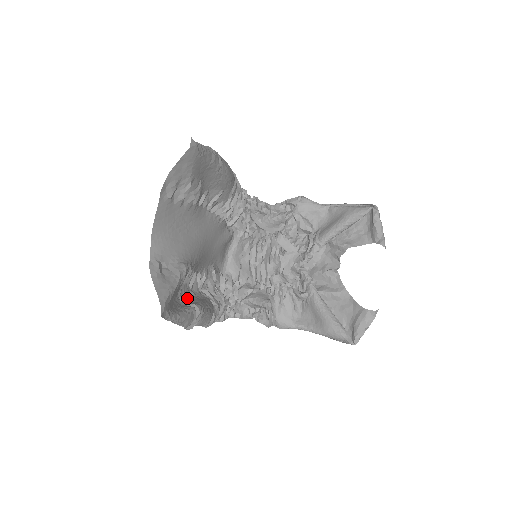
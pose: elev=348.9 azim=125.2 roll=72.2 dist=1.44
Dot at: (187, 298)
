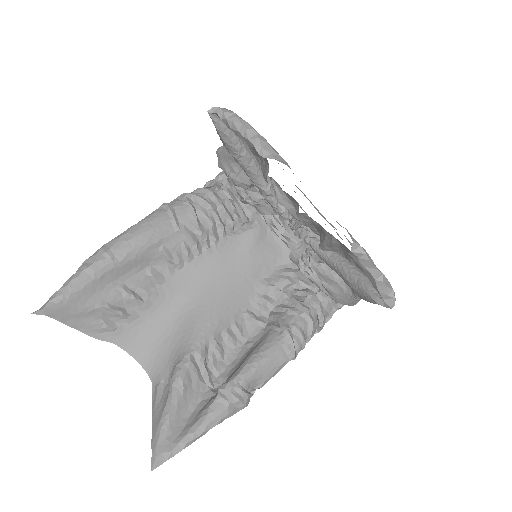
Dot at: (234, 367)
